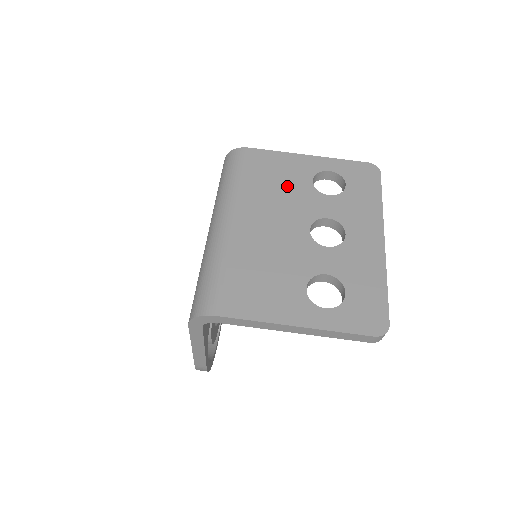
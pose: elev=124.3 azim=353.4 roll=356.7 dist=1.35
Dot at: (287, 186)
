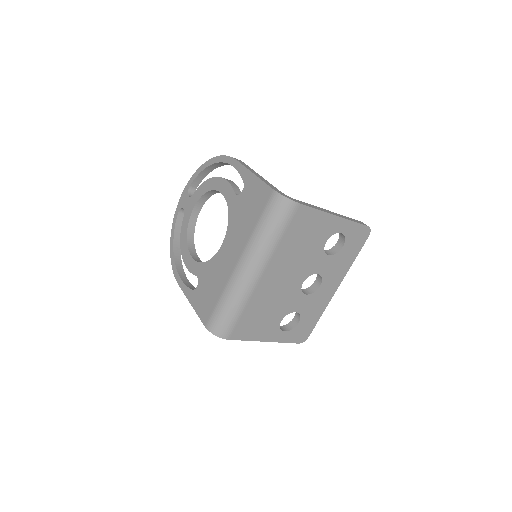
Dot at: (308, 246)
